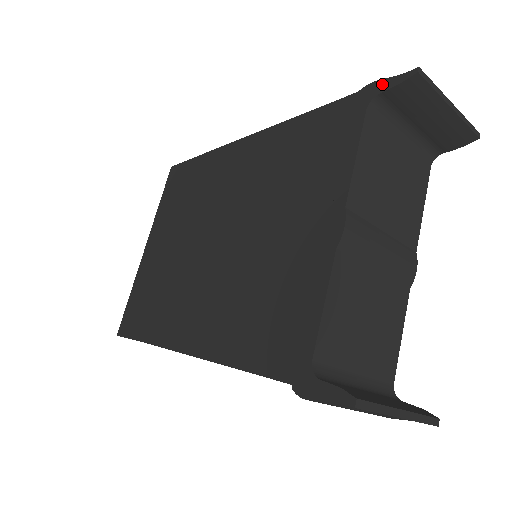
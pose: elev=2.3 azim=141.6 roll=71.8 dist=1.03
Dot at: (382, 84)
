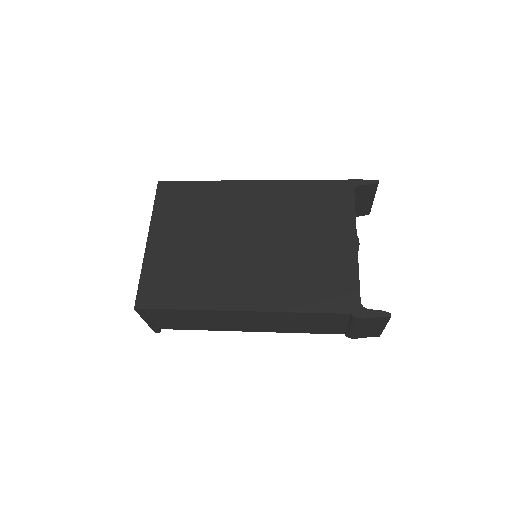
Dot at: (360, 181)
